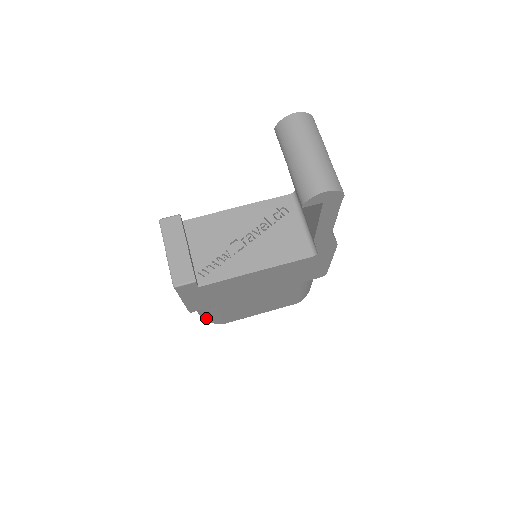
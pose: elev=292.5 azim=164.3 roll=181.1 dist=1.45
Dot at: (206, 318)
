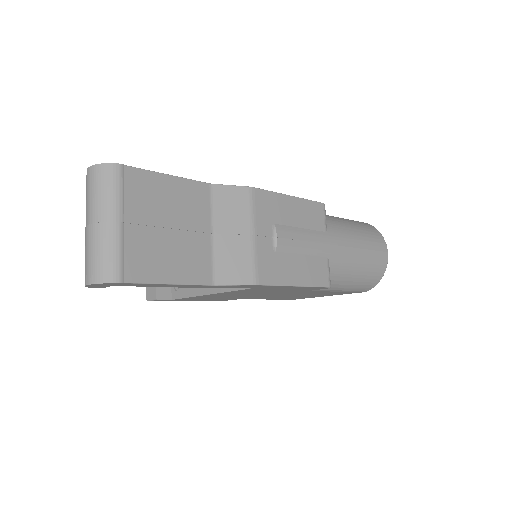
Dot at: occluded
